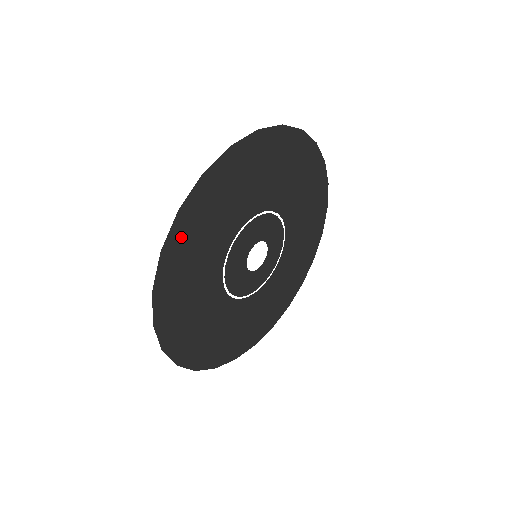
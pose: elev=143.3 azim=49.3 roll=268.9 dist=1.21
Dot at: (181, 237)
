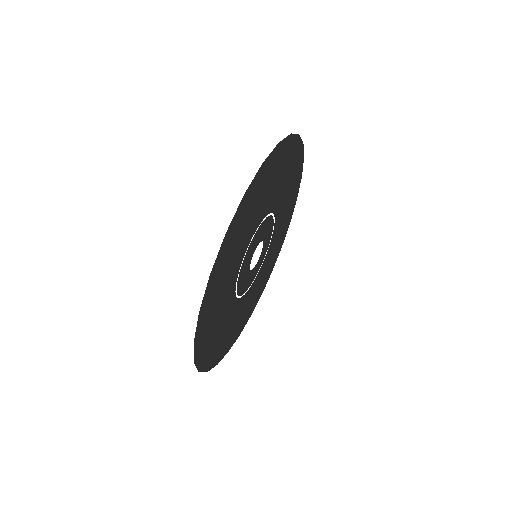
Dot at: (222, 256)
